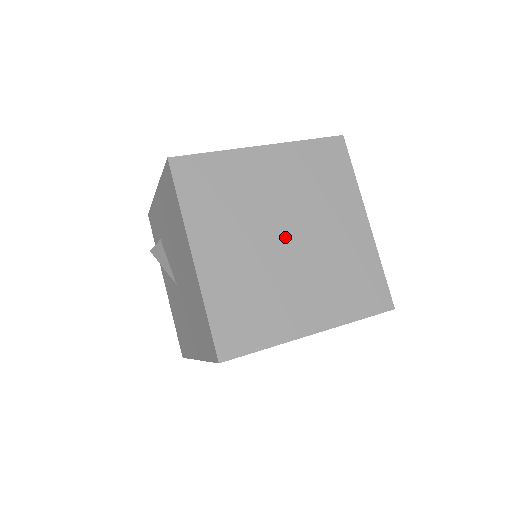
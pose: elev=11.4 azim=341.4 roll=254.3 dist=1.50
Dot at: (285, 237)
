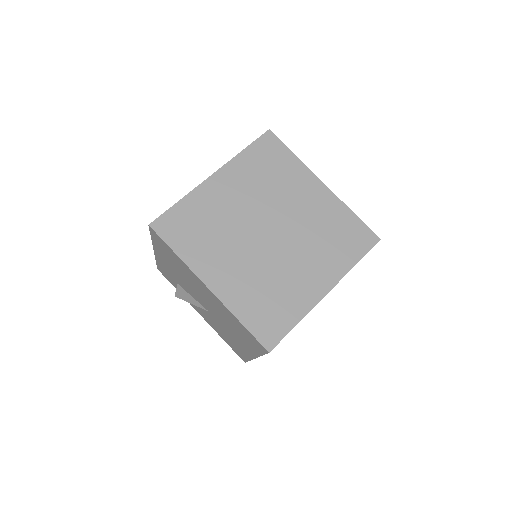
Dot at: (267, 233)
